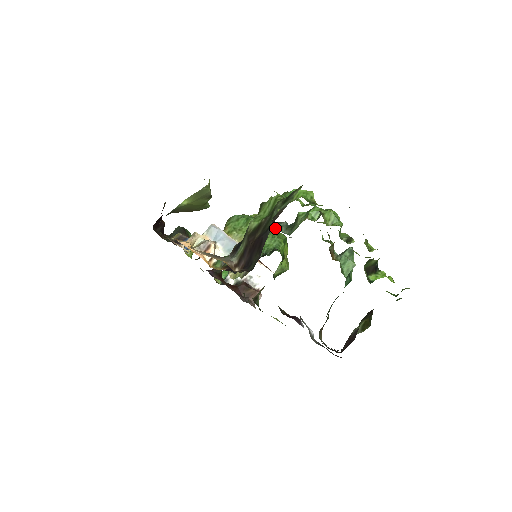
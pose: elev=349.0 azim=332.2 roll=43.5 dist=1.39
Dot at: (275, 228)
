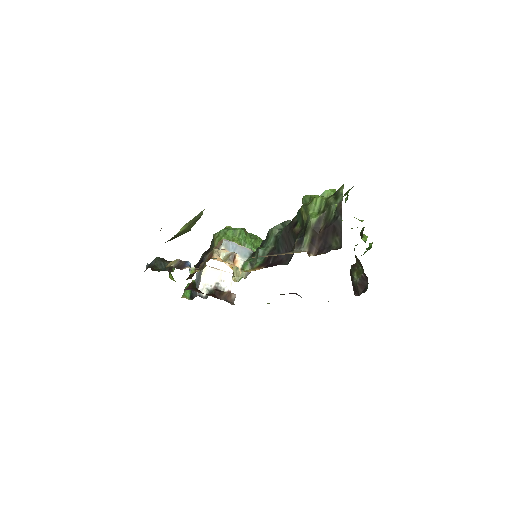
Dot at: occluded
